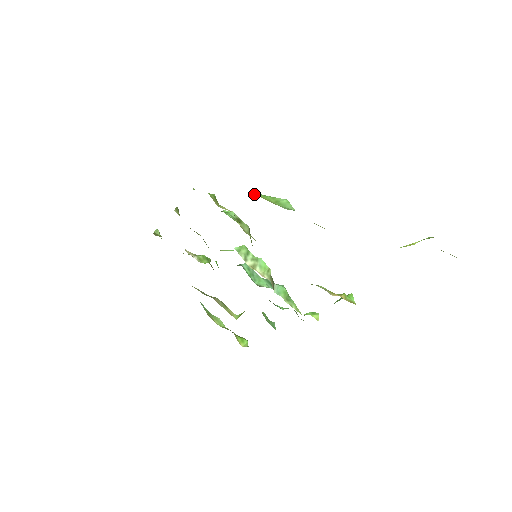
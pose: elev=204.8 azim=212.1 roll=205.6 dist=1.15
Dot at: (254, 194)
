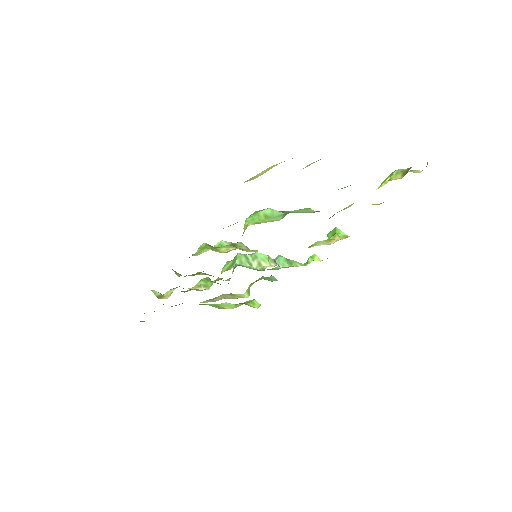
Dot at: (246, 225)
